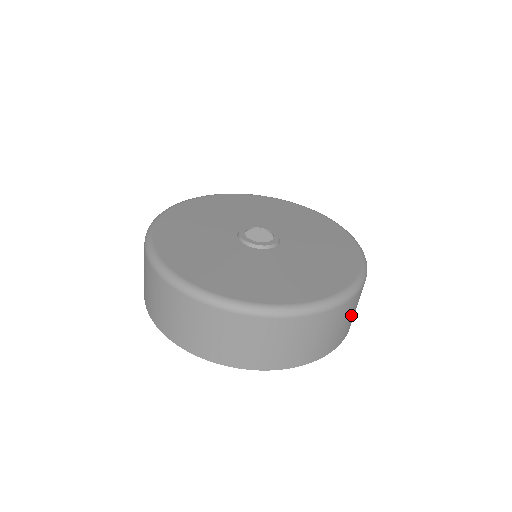
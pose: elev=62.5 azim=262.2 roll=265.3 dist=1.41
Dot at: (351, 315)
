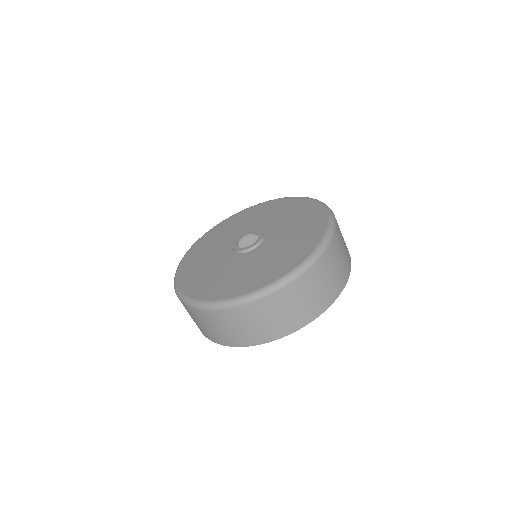
Dot at: (328, 277)
